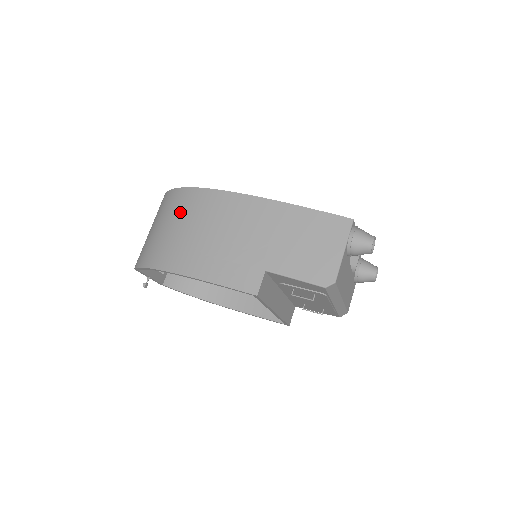
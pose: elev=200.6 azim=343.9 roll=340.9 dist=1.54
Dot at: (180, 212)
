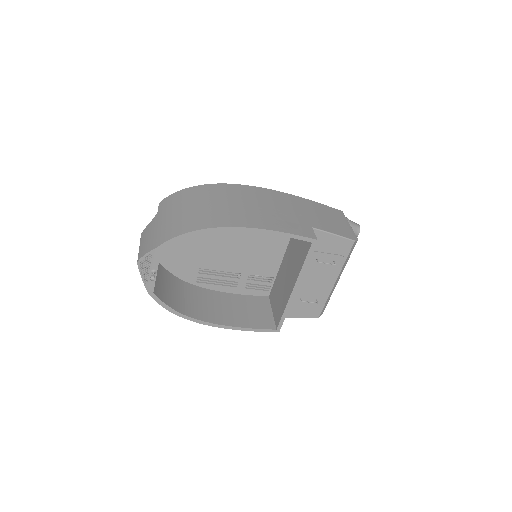
Dot at: (209, 196)
